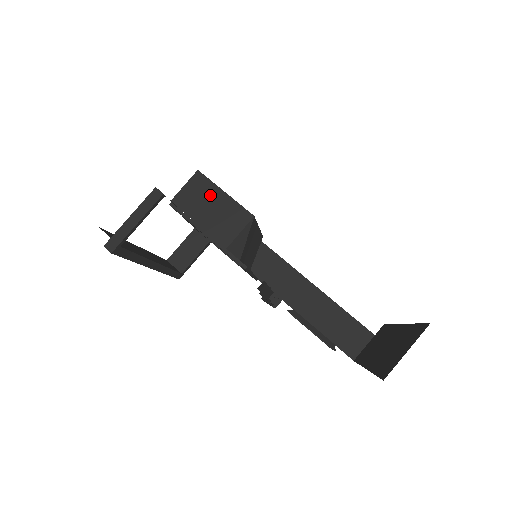
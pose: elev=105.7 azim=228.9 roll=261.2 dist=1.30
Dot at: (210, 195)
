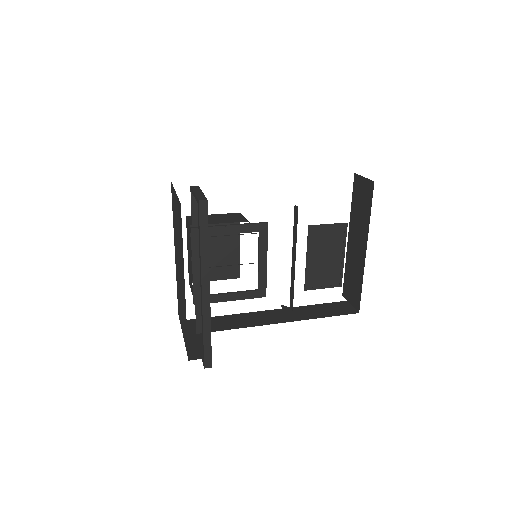
Dot at: occluded
